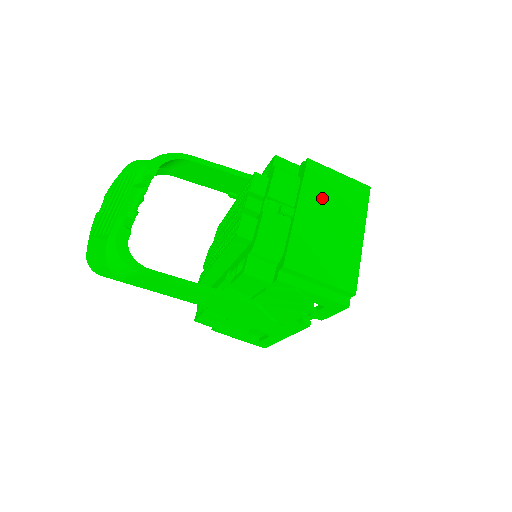
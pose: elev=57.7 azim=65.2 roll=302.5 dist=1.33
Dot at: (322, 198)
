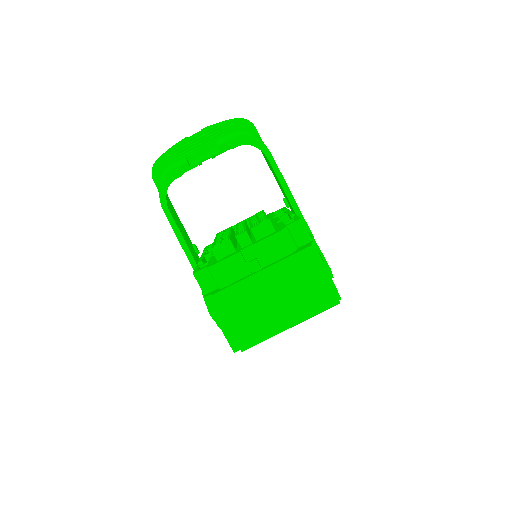
Dot at: (290, 279)
